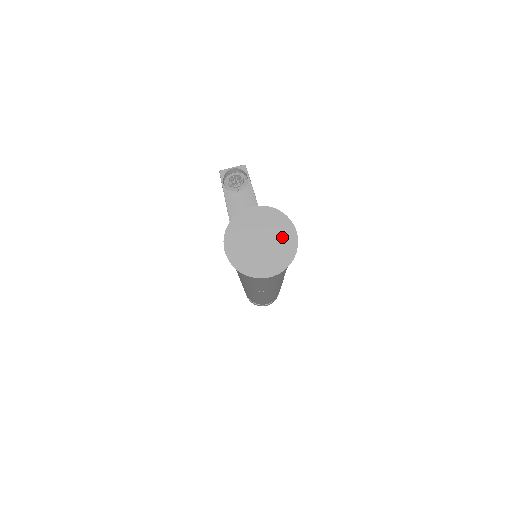
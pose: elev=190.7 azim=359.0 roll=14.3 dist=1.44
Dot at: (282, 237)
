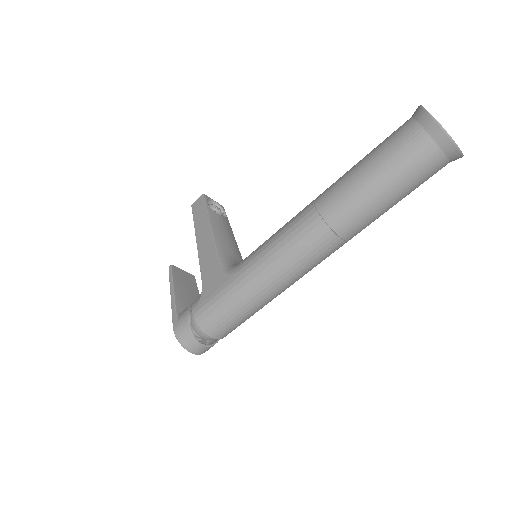
Dot at: occluded
